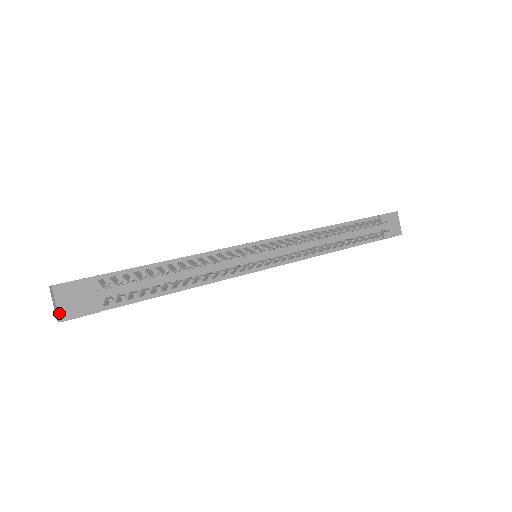
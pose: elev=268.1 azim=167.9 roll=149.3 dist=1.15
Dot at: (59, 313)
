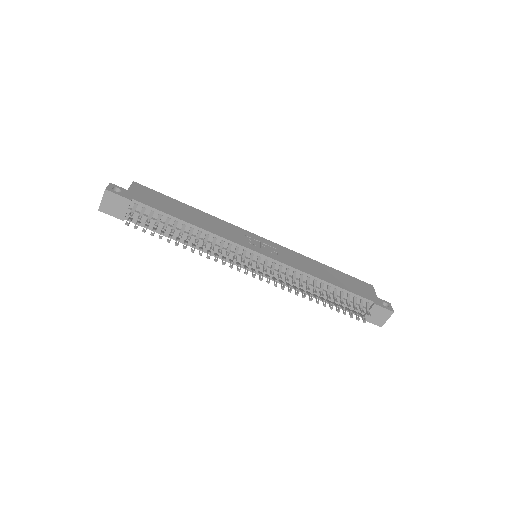
Dot at: (100, 206)
